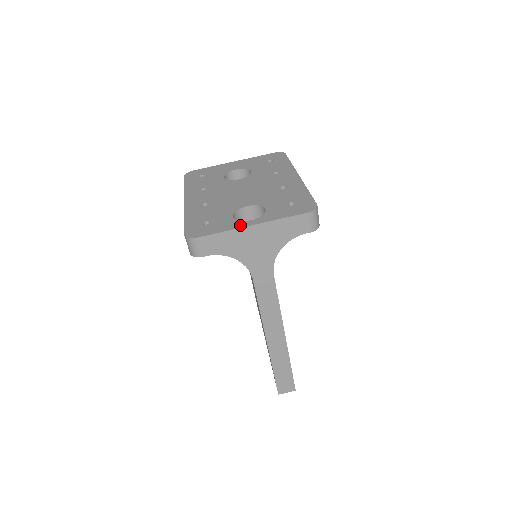
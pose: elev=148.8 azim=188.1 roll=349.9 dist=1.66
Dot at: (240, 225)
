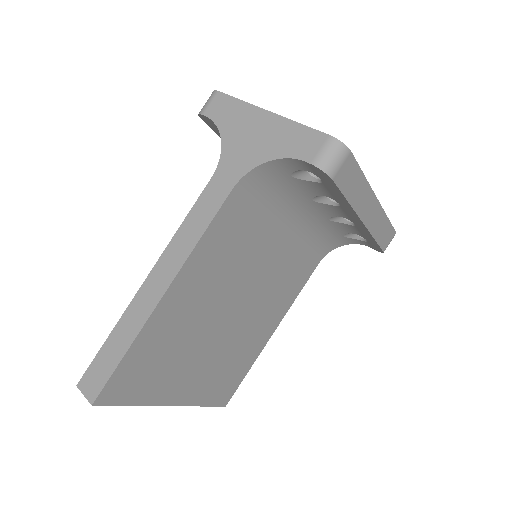
Dot at: occluded
